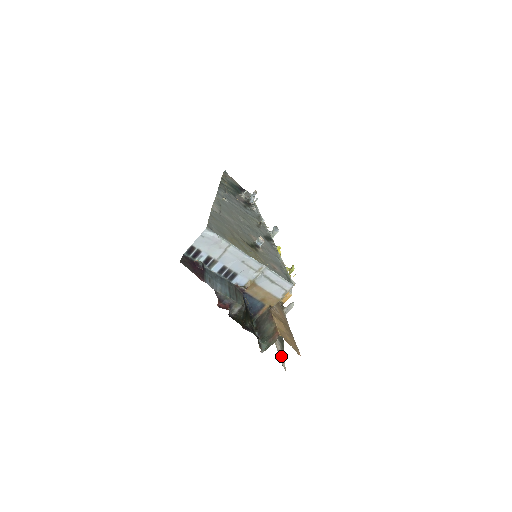
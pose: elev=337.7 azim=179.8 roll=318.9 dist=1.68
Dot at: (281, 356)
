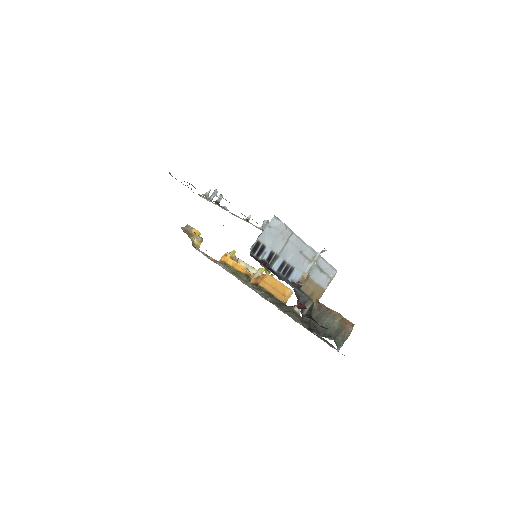
Dot at: occluded
